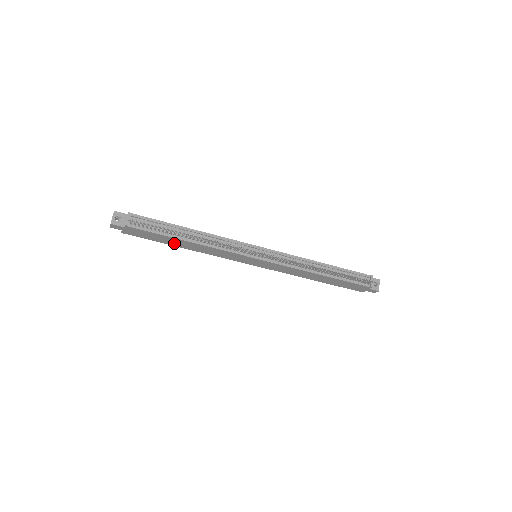
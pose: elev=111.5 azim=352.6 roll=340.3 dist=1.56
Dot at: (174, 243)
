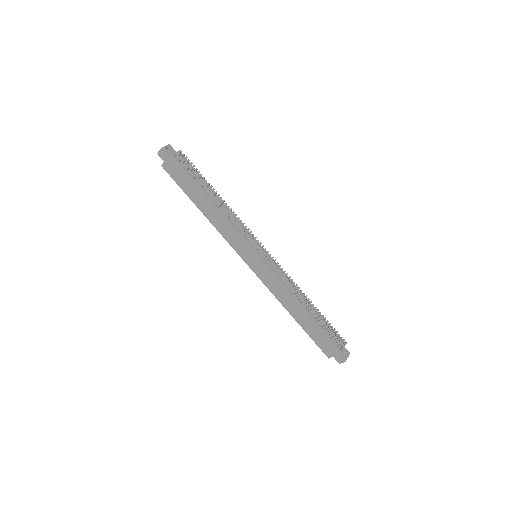
Dot at: (197, 200)
